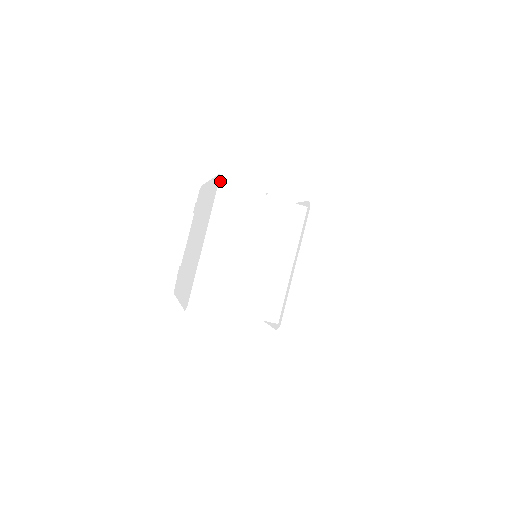
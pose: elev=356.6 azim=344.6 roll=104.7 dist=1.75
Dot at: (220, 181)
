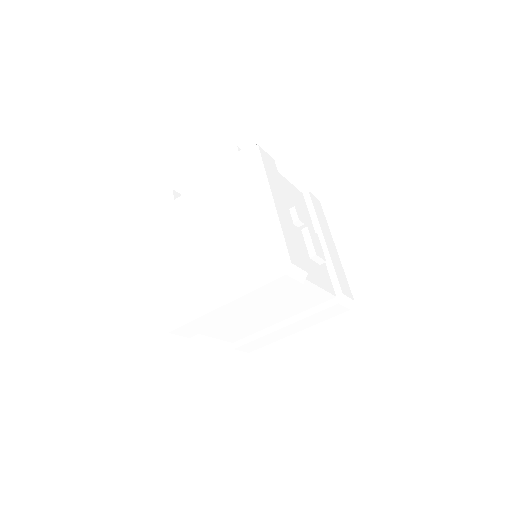
Dot at: (285, 275)
